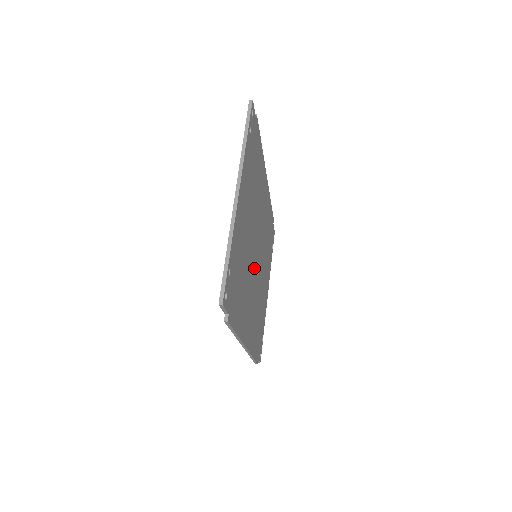
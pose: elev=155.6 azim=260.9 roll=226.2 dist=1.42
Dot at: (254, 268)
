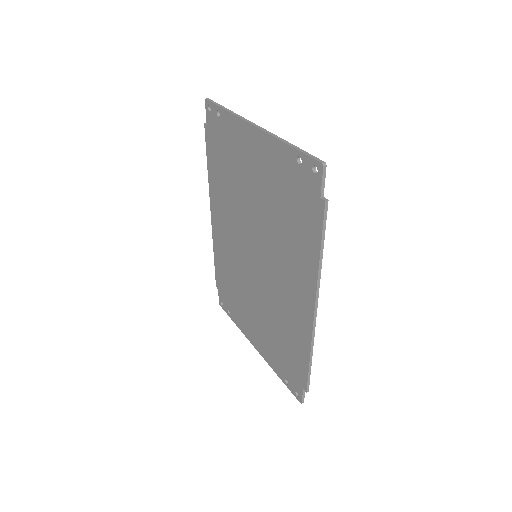
Dot at: (266, 256)
